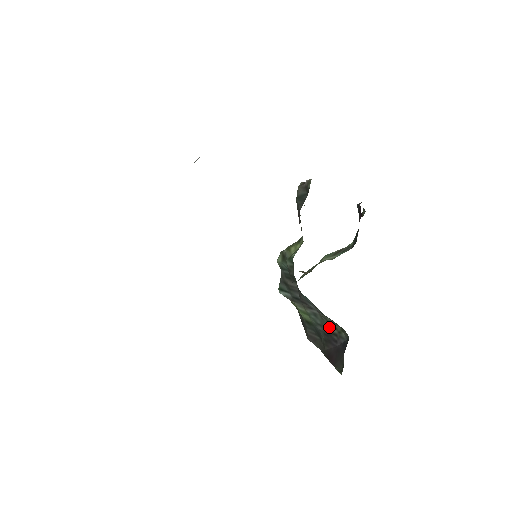
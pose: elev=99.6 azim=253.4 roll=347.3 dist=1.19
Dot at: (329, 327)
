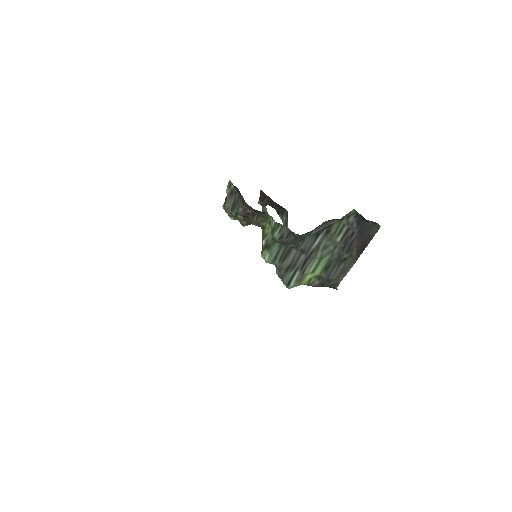
Dot at: (340, 235)
